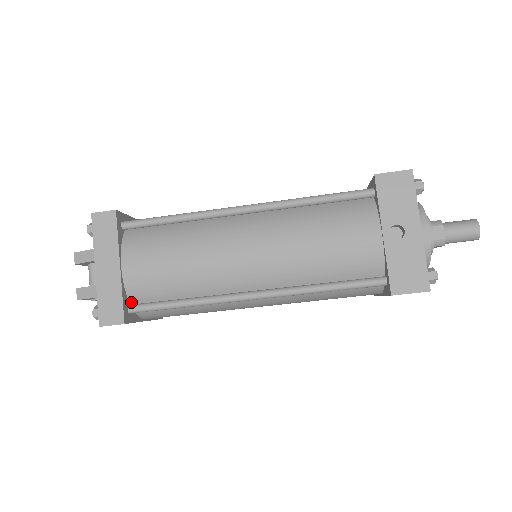
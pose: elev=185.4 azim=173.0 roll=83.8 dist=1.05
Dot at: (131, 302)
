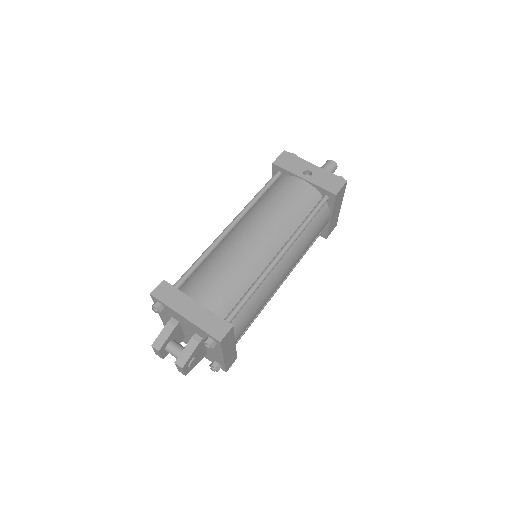
Dot at: occluded
